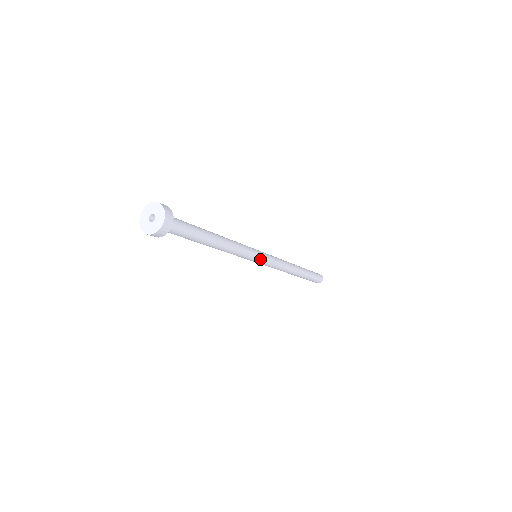
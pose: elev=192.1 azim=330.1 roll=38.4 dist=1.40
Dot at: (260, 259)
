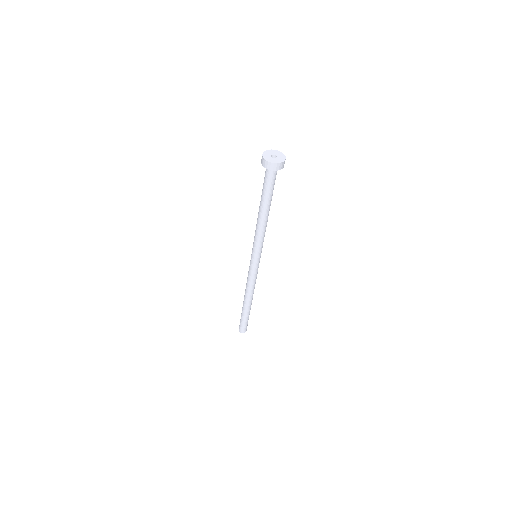
Dot at: occluded
